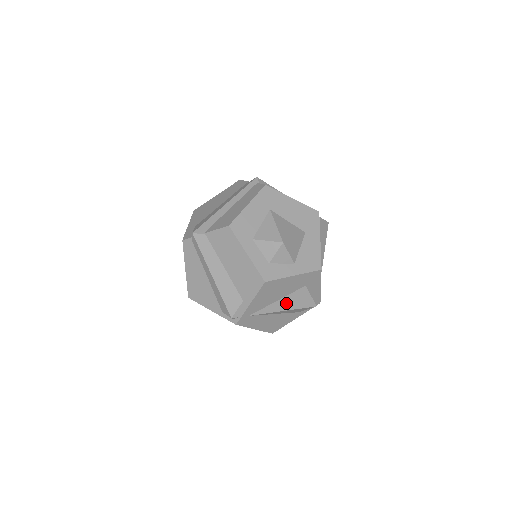
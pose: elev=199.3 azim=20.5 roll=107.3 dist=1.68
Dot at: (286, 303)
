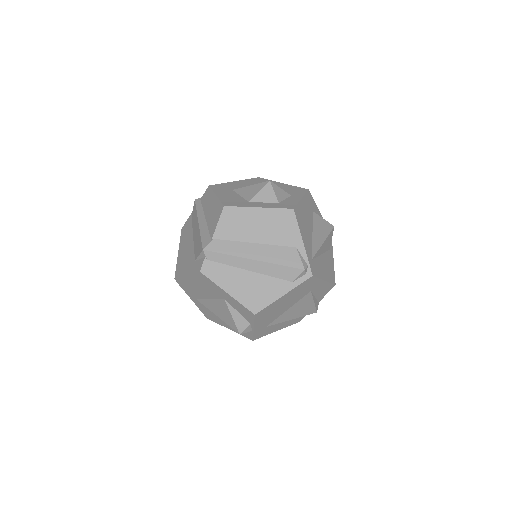
Dot at: (318, 234)
